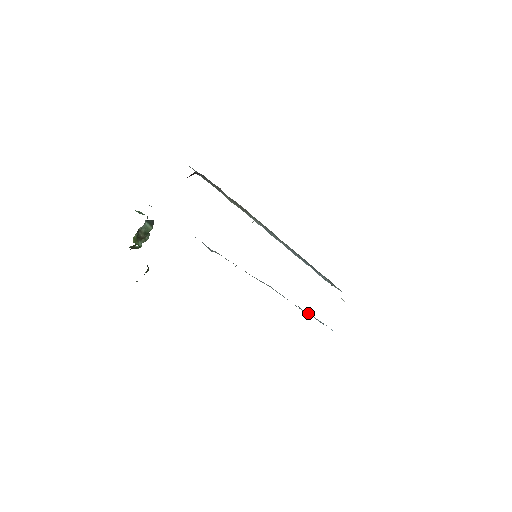
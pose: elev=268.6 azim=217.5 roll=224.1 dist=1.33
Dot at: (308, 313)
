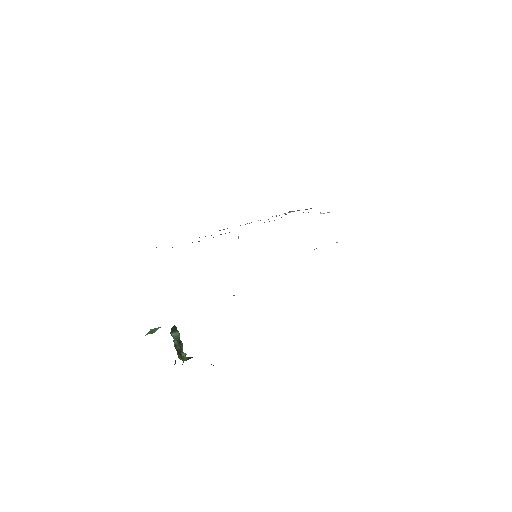
Dot at: occluded
